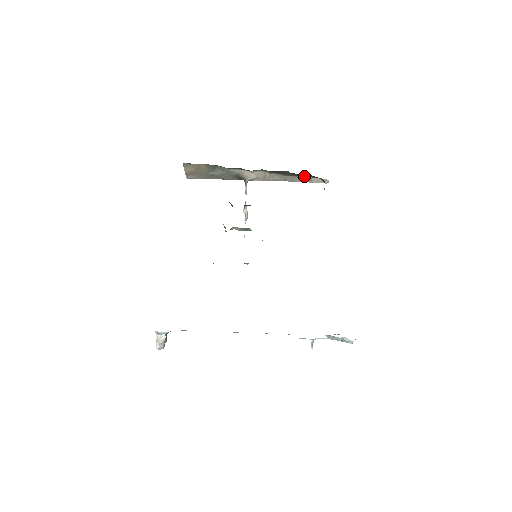
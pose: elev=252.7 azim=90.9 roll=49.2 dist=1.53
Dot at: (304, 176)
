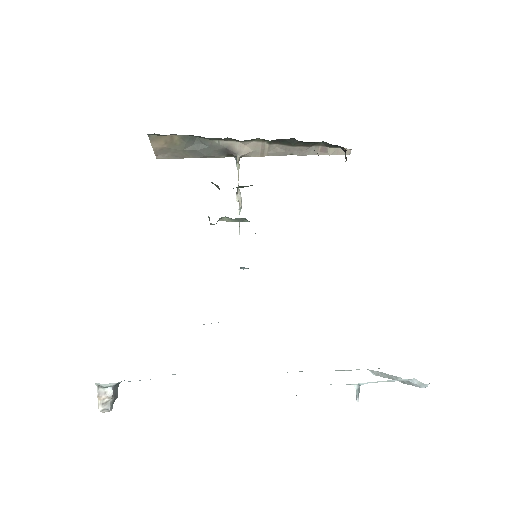
Dot at: (317, 146)
